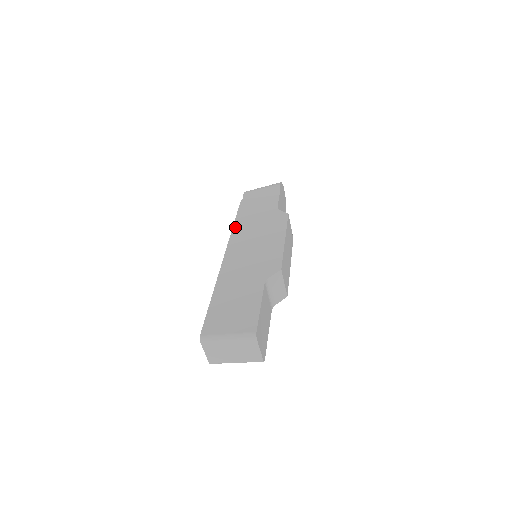
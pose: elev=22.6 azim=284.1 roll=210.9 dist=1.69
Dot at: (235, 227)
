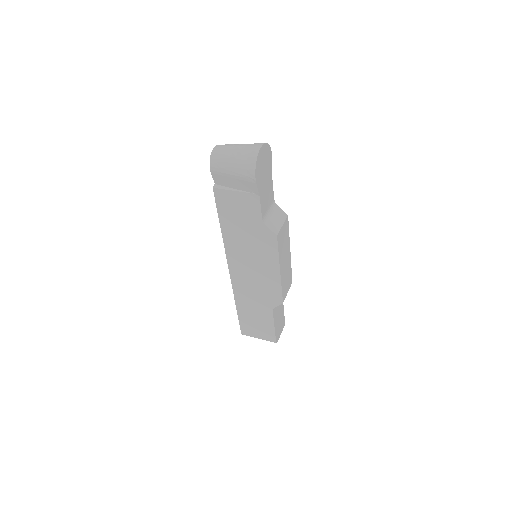
Dot at: (225, 239)
